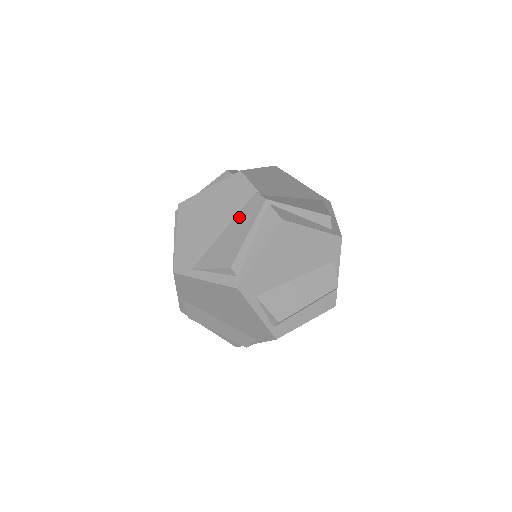
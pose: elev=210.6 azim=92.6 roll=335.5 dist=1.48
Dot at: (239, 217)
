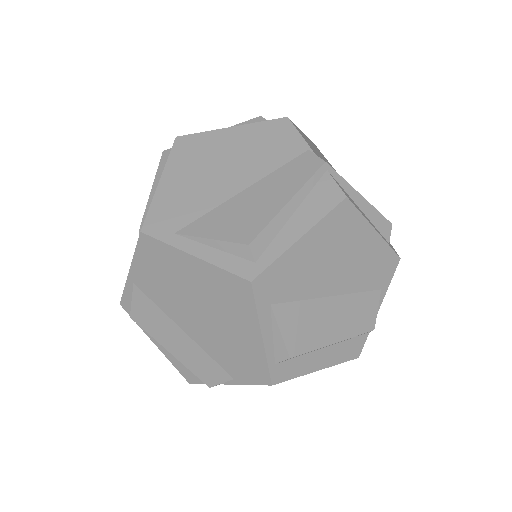
Dot at: (274, 176)
